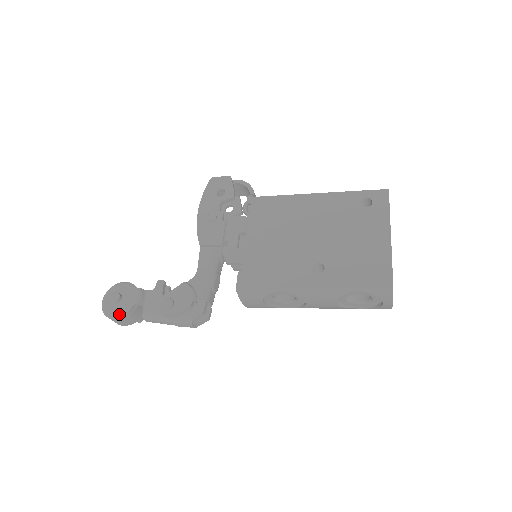
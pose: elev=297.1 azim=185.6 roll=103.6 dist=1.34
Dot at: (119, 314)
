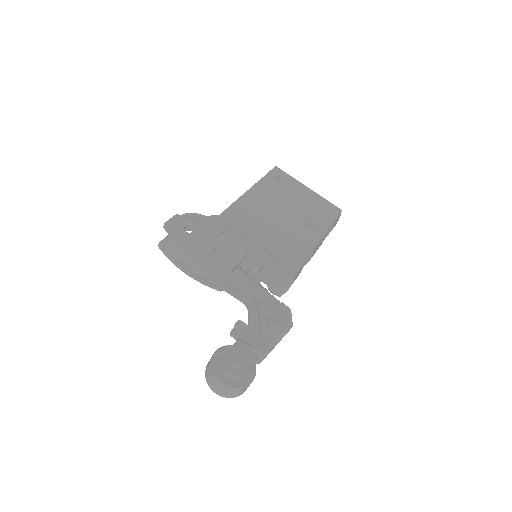
Dot at: (250, 374)
